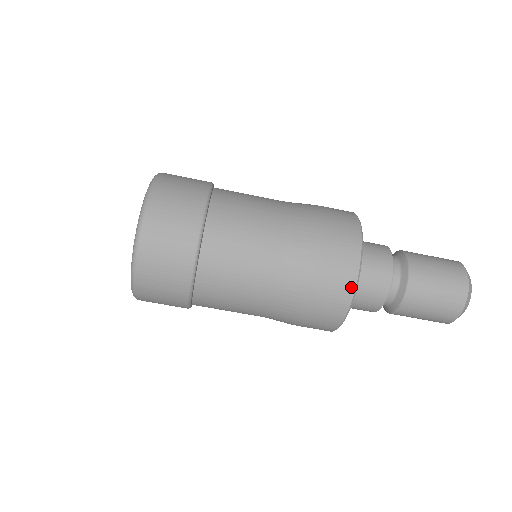
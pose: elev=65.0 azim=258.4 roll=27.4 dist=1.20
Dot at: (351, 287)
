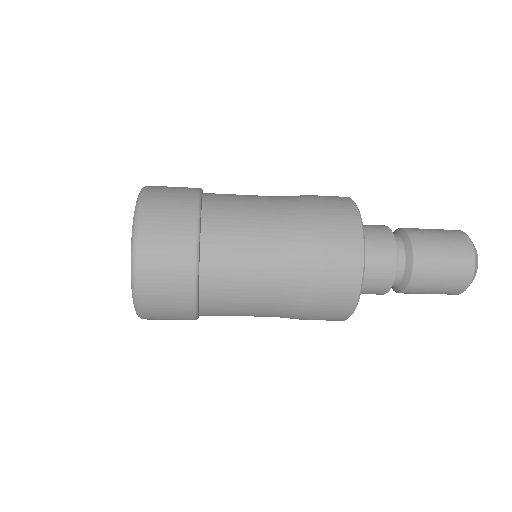
Dot at: (345, 318)
